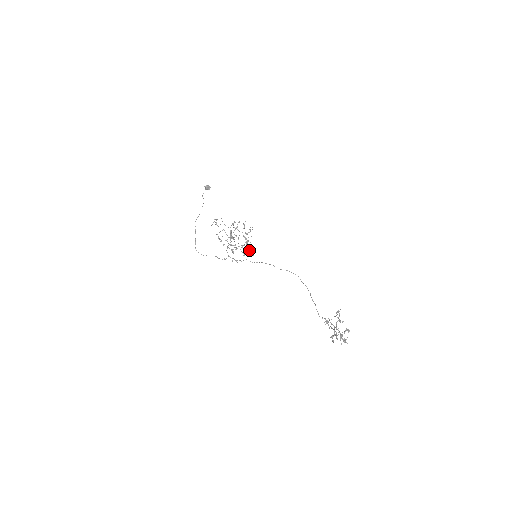
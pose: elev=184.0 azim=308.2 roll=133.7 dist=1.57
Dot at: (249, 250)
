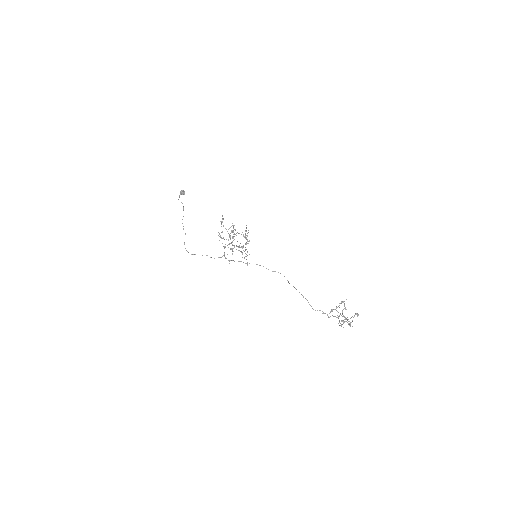
Dot at: occluded
